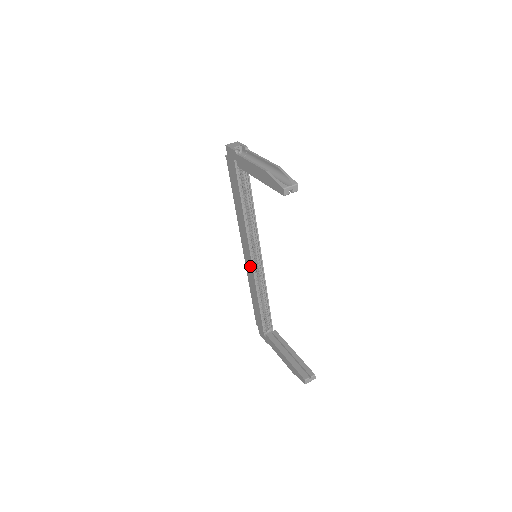
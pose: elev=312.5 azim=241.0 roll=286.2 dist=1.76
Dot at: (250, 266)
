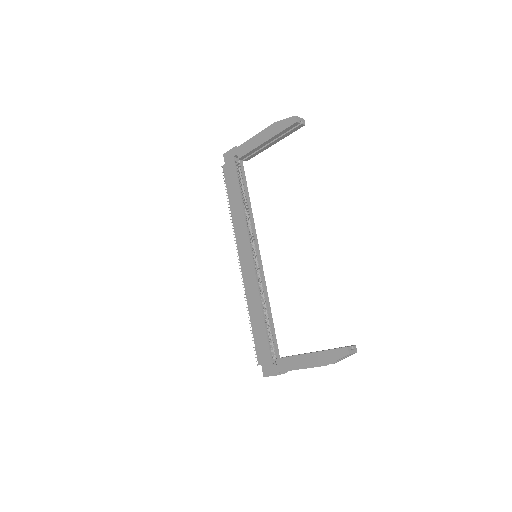
Dot at: (250, 269)
